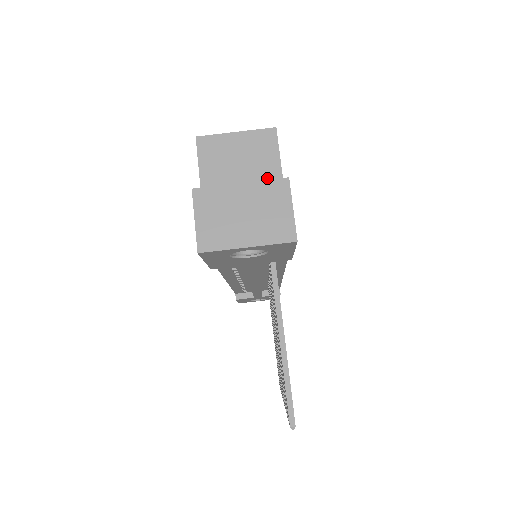
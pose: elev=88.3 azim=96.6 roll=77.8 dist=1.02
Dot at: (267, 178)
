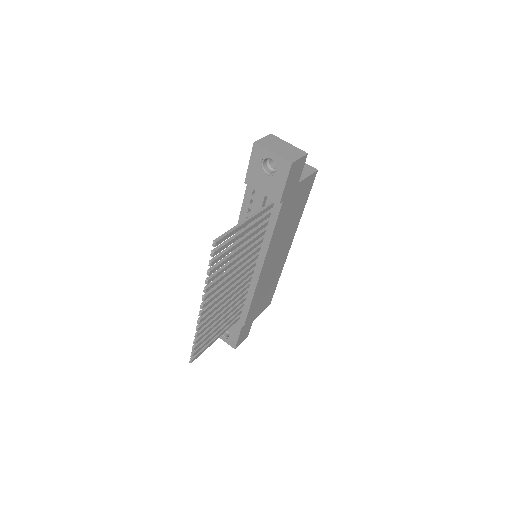
Dot at: occluded
